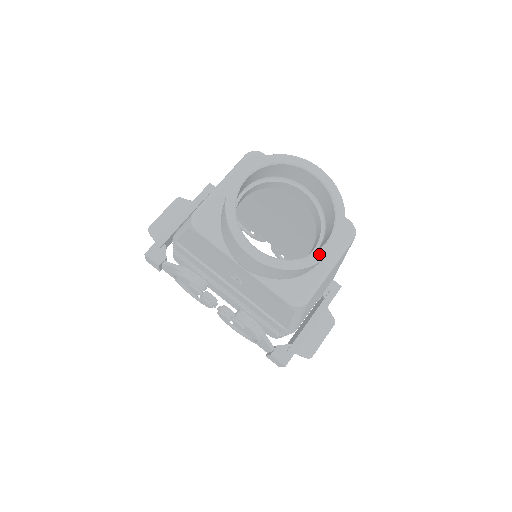
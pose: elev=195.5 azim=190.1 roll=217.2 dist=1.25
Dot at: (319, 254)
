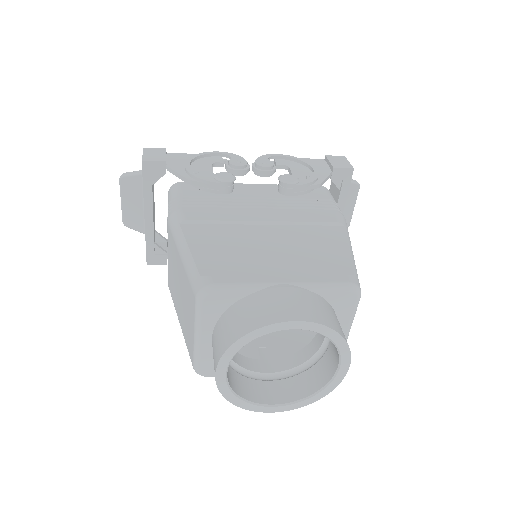
Dot at: (336, 379)
